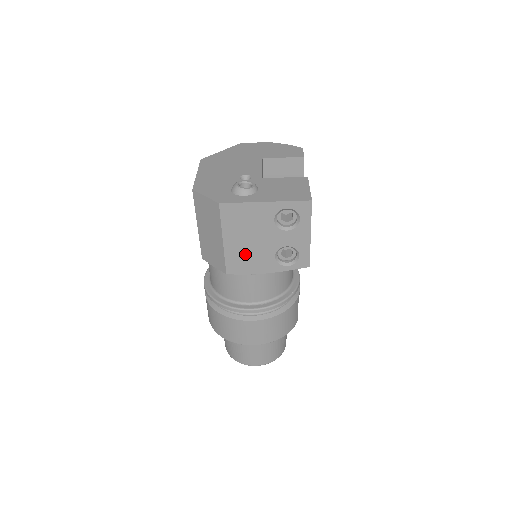
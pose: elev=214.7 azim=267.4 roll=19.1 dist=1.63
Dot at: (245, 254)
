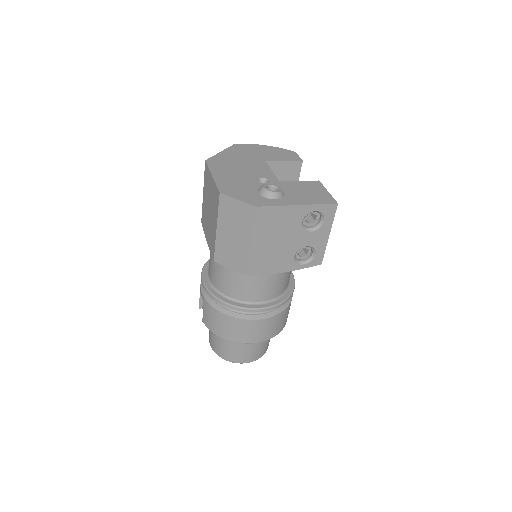
Dot at: (268, 255)
